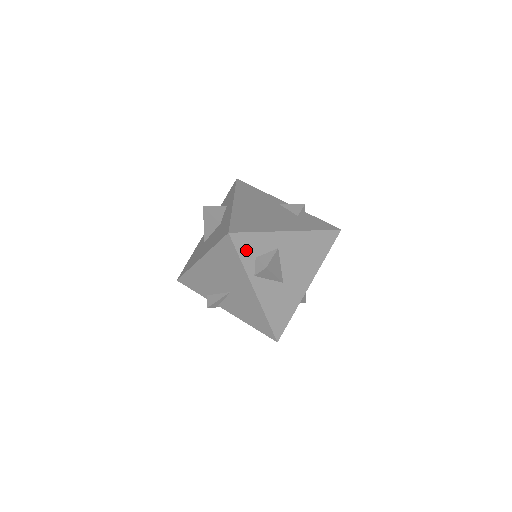
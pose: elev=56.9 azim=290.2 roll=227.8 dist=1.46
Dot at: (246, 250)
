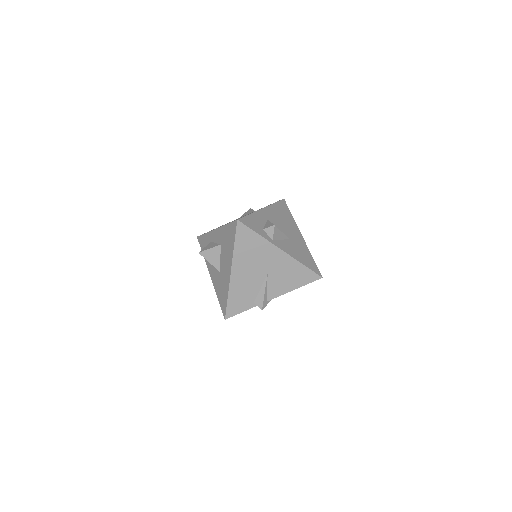
Dot at: (254, 227)
